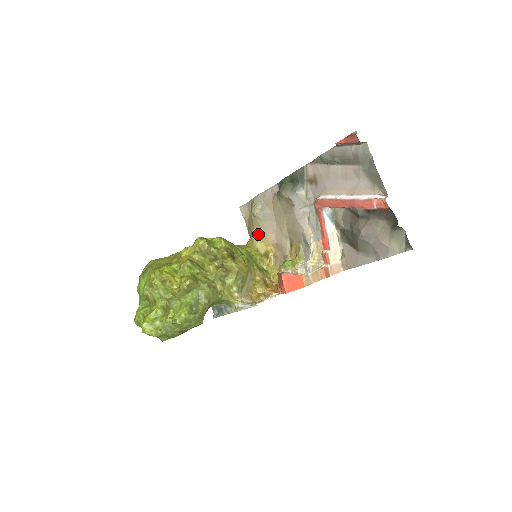
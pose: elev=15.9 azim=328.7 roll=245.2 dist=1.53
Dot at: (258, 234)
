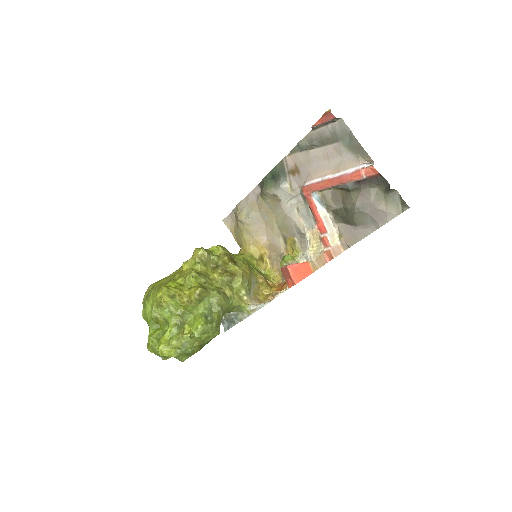
Dot at: (249, 240)
